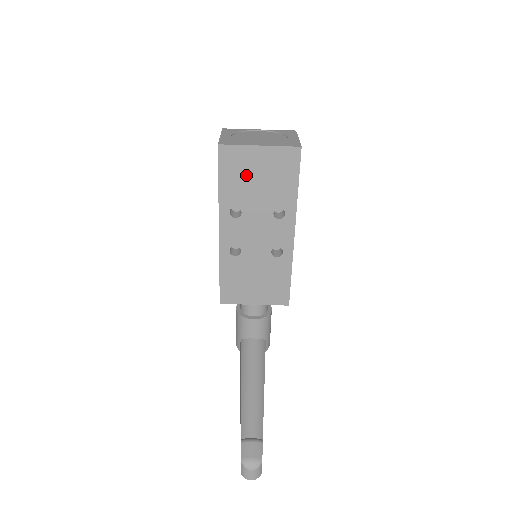
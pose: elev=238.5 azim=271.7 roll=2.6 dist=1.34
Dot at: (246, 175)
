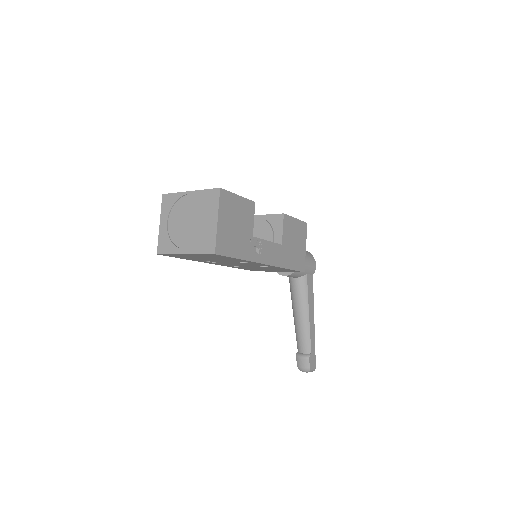
Dot at: (195, 258)
